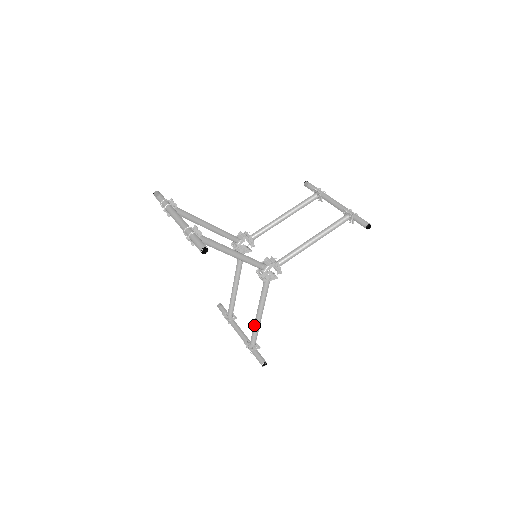
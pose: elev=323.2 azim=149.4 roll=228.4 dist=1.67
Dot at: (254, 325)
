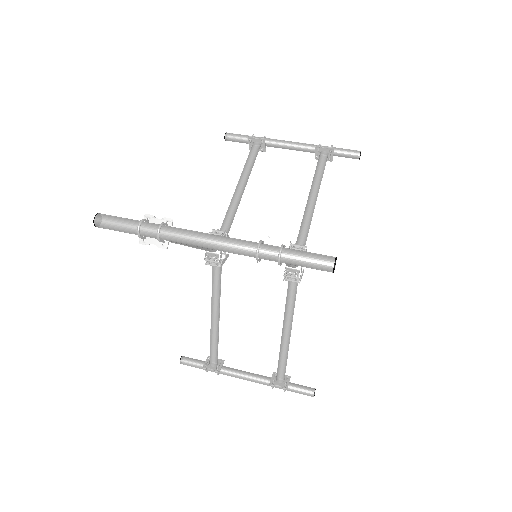
Dot at: (282, 352)
